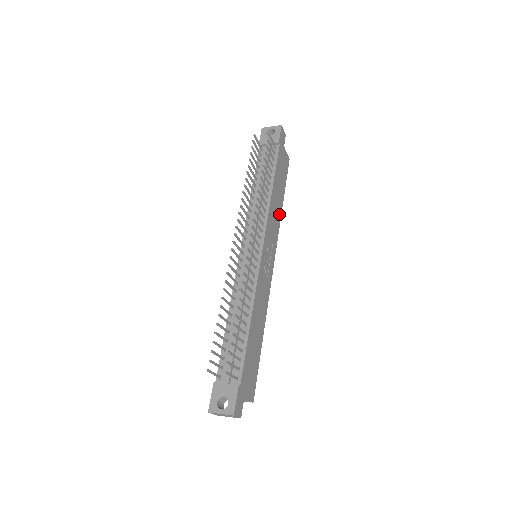
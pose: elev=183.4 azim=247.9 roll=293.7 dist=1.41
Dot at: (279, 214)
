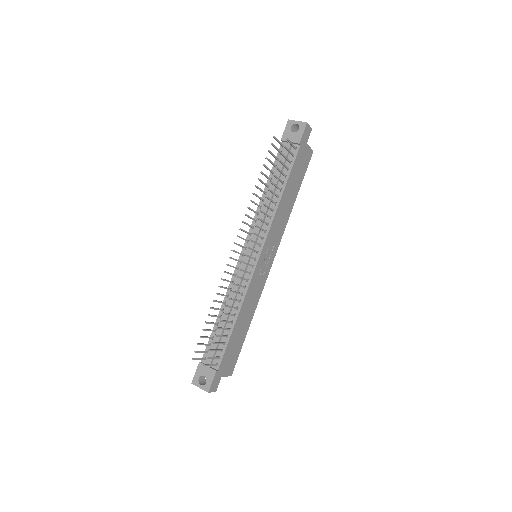
Dot at: (288, 213)
